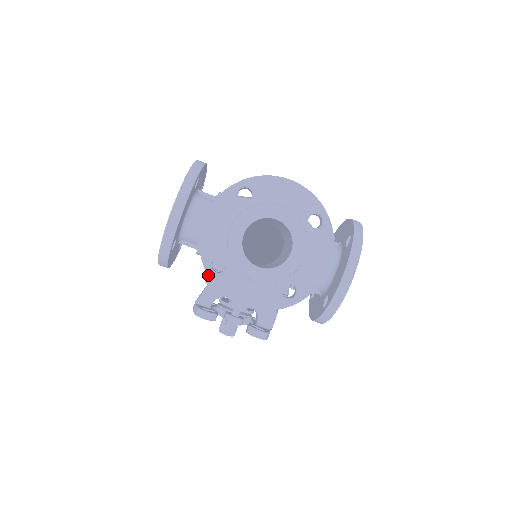
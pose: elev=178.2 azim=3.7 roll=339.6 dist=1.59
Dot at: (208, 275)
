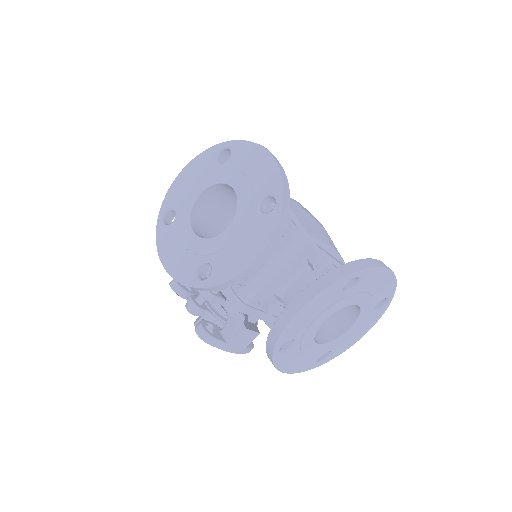
Dot at: (157, 222)
